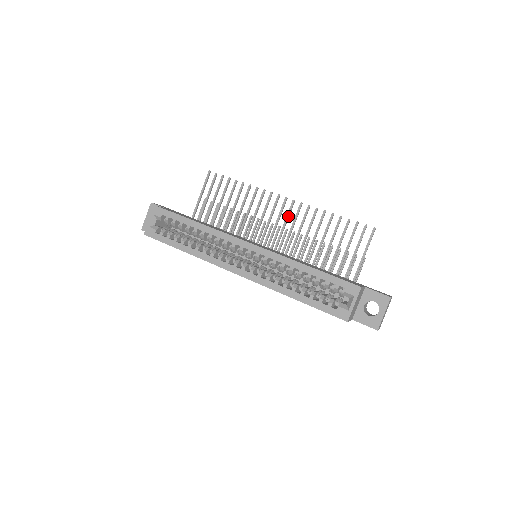
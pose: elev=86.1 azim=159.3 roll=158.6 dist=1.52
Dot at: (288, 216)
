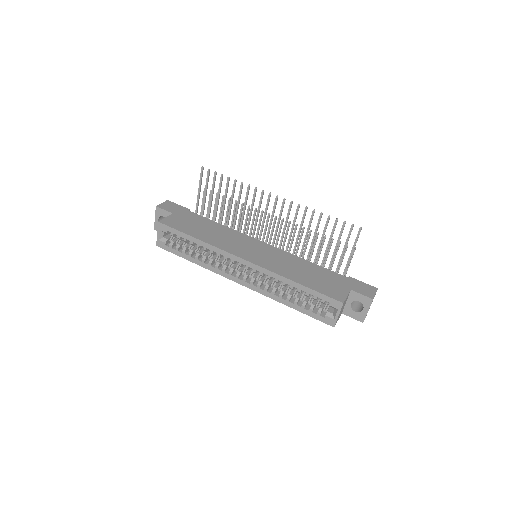
Dot at: (281, 213)
